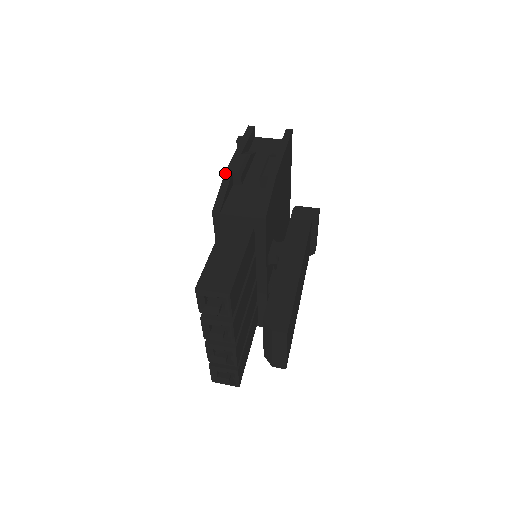
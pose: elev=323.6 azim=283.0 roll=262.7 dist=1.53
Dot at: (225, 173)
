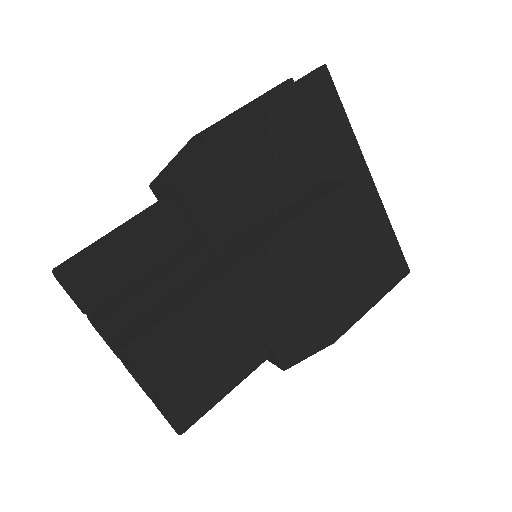
Dot at: (191, 138)
